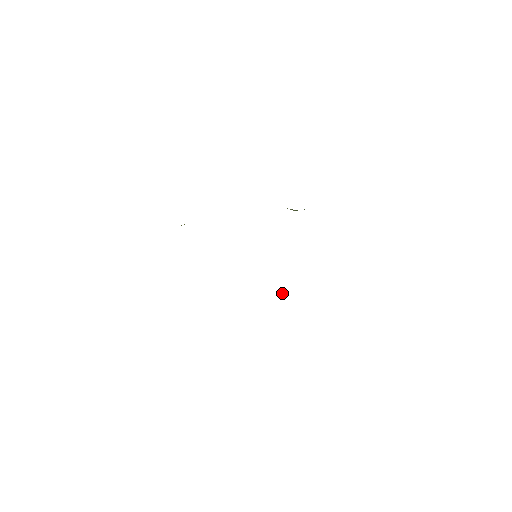
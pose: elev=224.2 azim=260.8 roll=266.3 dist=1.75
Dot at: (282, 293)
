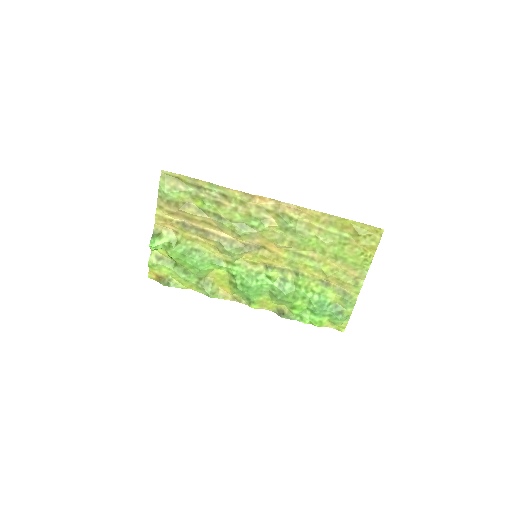
Dot at: (289, 223)
